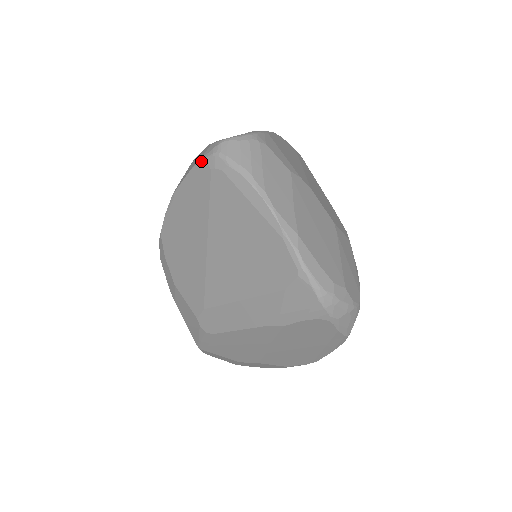
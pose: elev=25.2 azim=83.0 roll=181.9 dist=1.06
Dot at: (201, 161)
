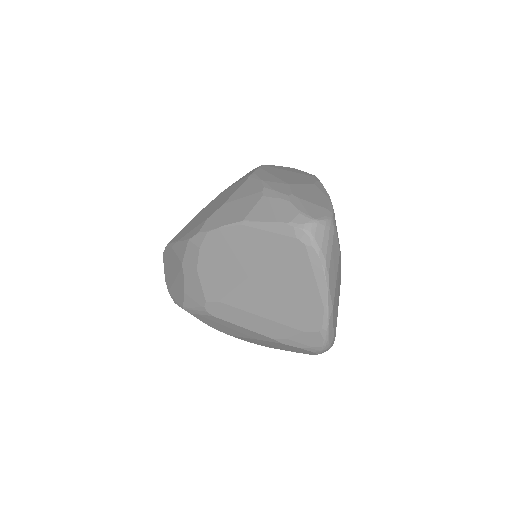
Dot at: (289, 226)
